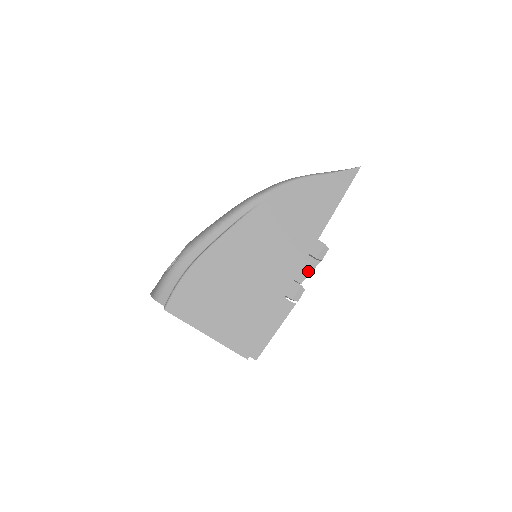
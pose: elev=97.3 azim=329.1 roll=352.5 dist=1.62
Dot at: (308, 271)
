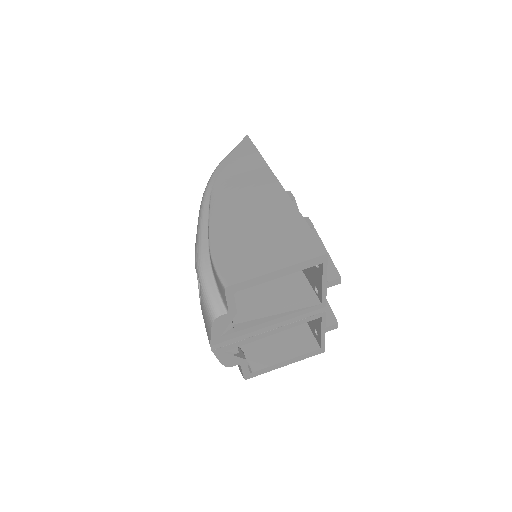
Dot at: occluded
